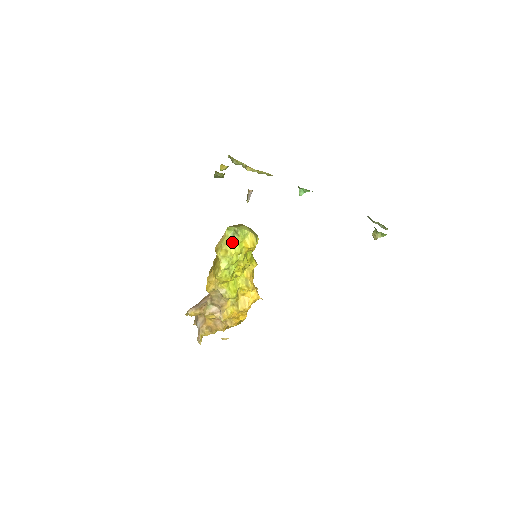
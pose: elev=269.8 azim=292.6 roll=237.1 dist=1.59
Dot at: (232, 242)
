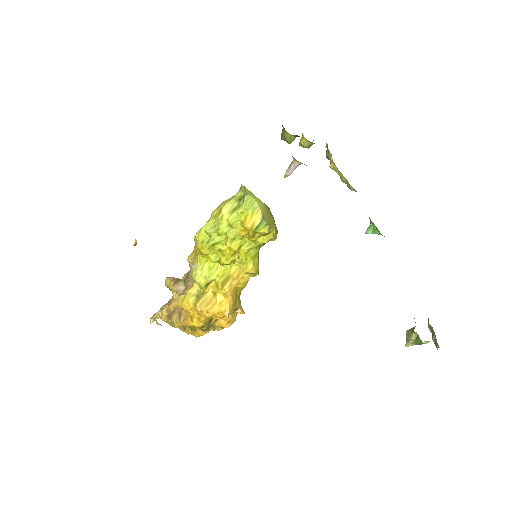
Dot at: (234, 206)
